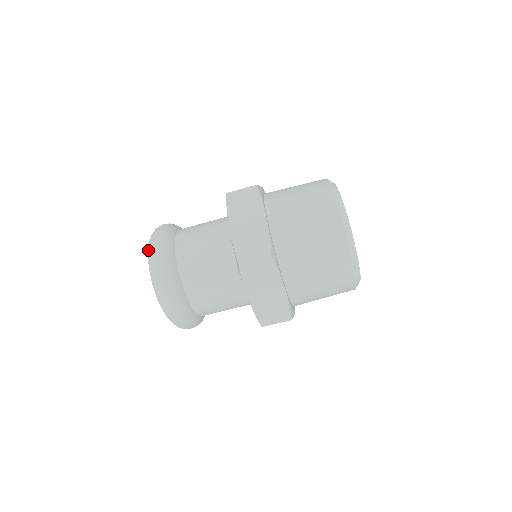
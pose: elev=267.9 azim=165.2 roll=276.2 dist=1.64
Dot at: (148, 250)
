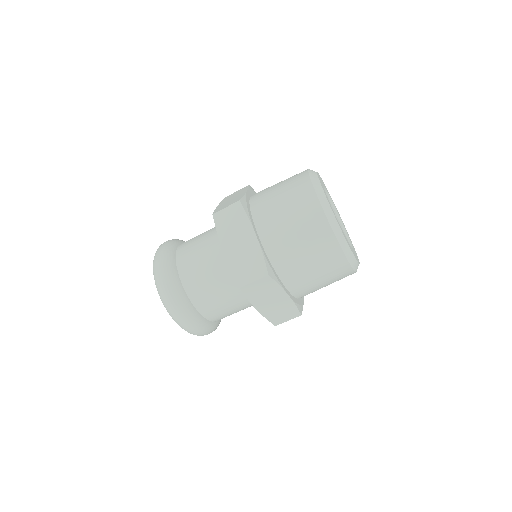
Dot at: occluded
